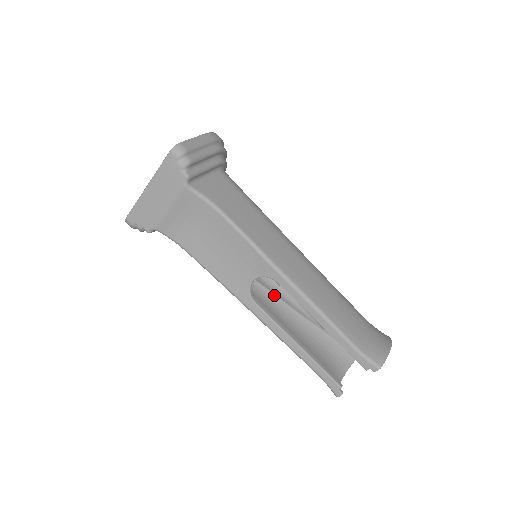
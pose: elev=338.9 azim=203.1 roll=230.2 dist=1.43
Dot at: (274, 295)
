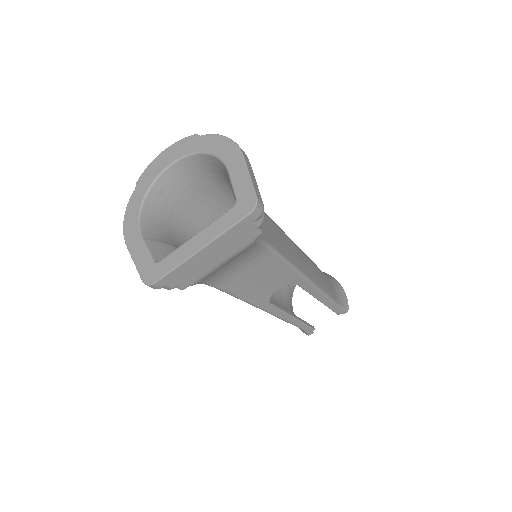
Dot at: occluded
